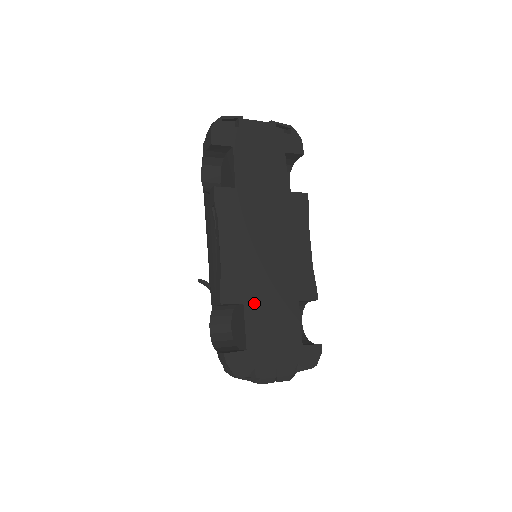
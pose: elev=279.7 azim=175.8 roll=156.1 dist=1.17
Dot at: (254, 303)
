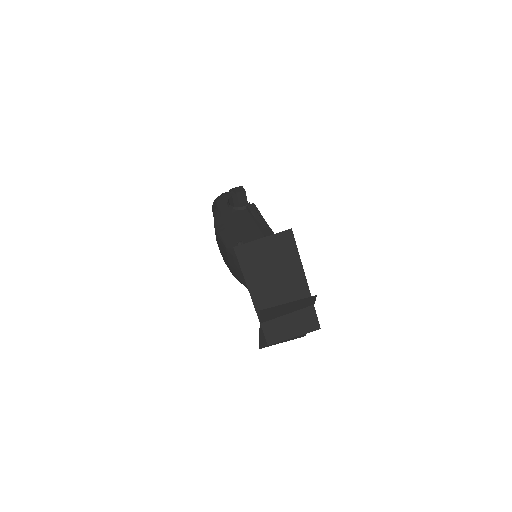
Dot at: occluded
